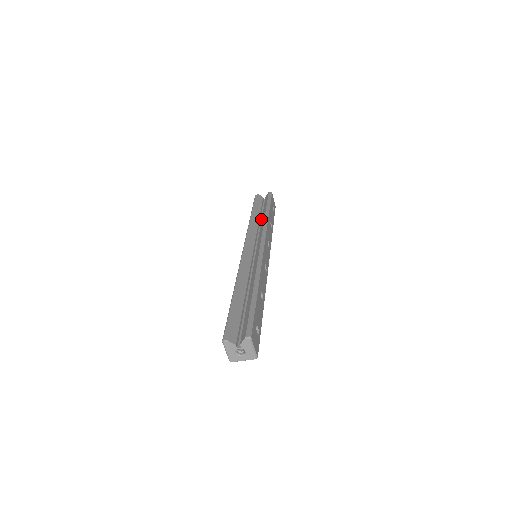
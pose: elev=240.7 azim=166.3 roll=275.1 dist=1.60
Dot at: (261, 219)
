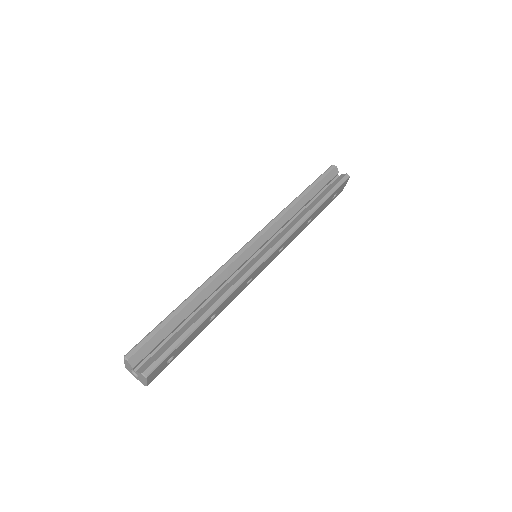
Dot at: (307, 205)
